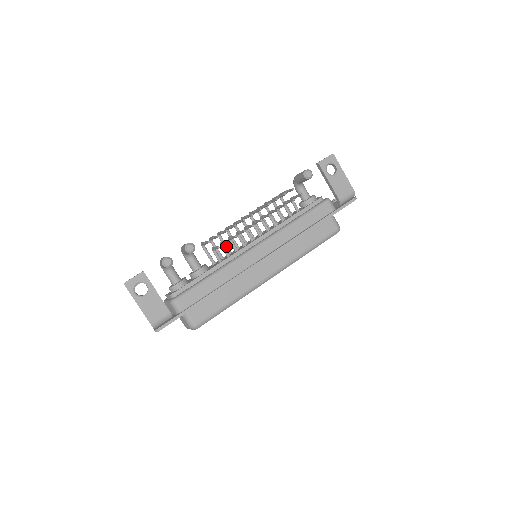
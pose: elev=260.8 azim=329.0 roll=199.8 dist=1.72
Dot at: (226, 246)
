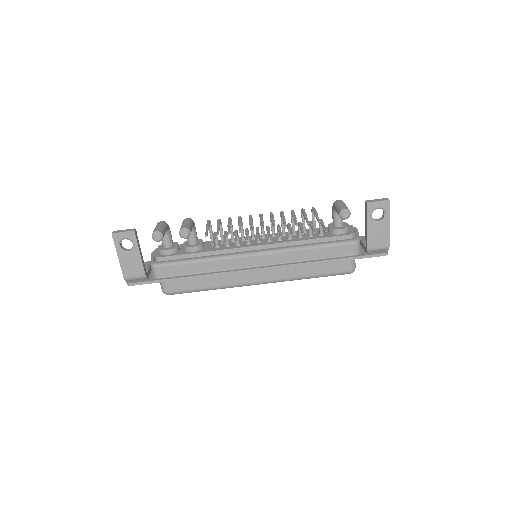
Dot at: (232, 233)
